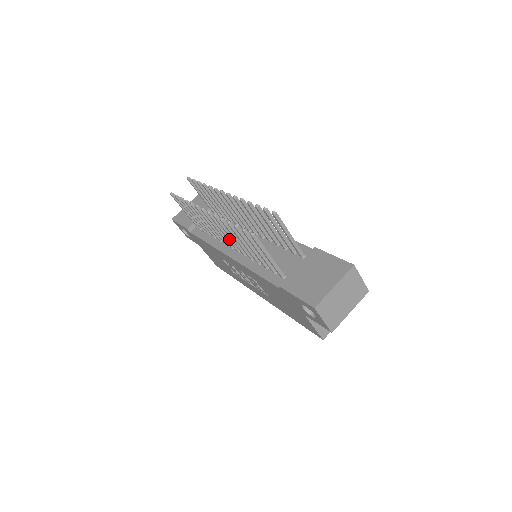
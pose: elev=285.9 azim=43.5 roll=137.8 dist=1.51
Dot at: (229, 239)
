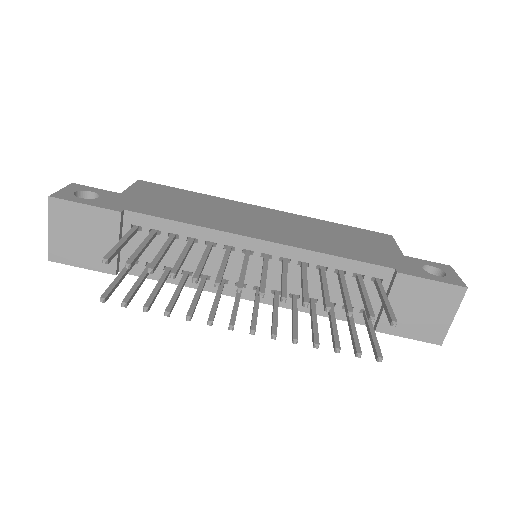
Dot at: (258, 303)
